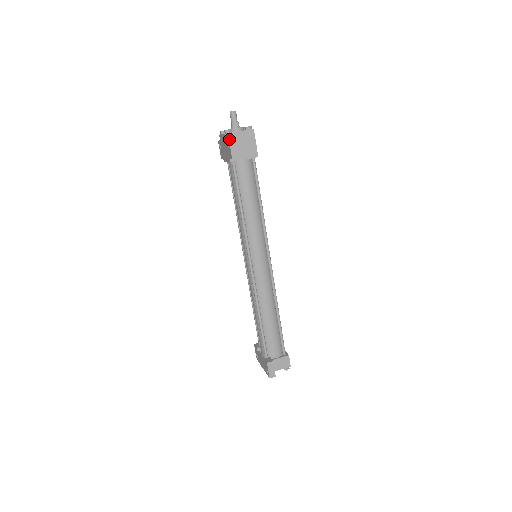
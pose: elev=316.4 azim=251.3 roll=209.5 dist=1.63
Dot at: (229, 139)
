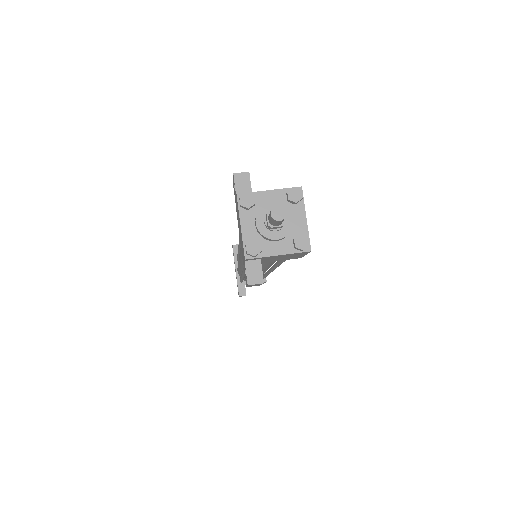
Dot at: (248, 285)
